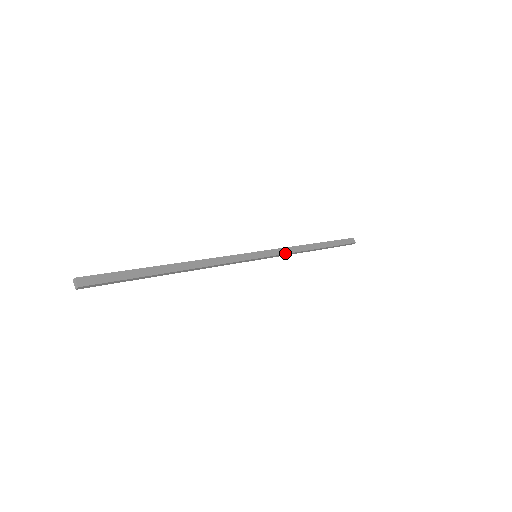
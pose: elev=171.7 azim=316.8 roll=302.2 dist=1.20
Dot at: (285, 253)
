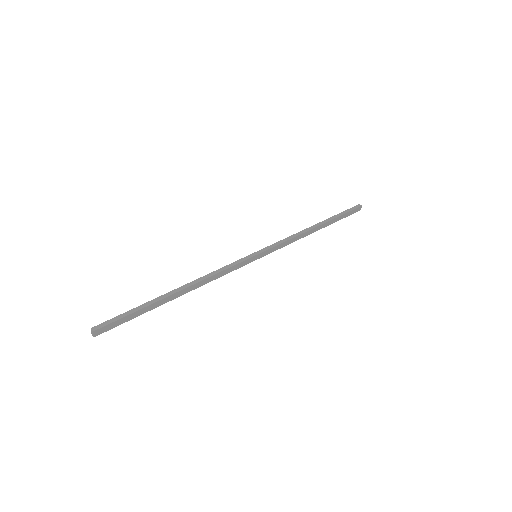
Dot at: (284, 246)
